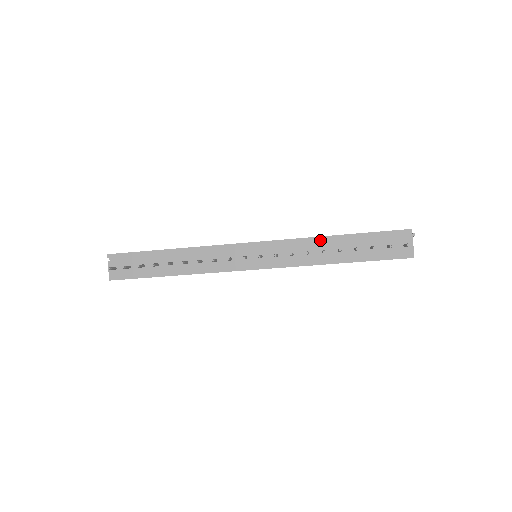
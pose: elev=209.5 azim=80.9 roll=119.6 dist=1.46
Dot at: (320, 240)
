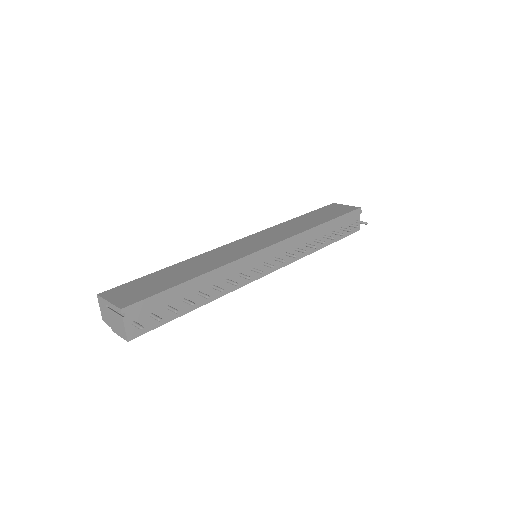
Dot at: (313, 231)
